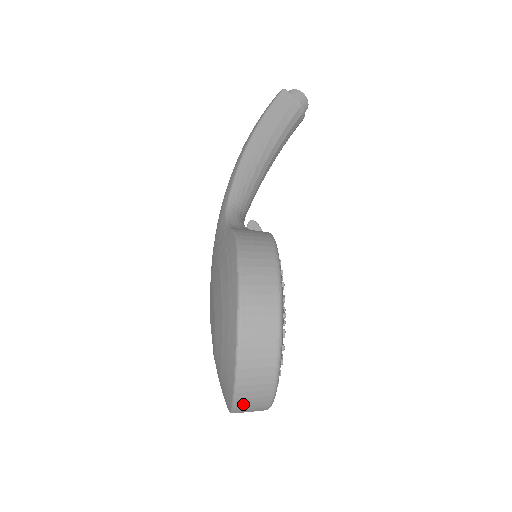
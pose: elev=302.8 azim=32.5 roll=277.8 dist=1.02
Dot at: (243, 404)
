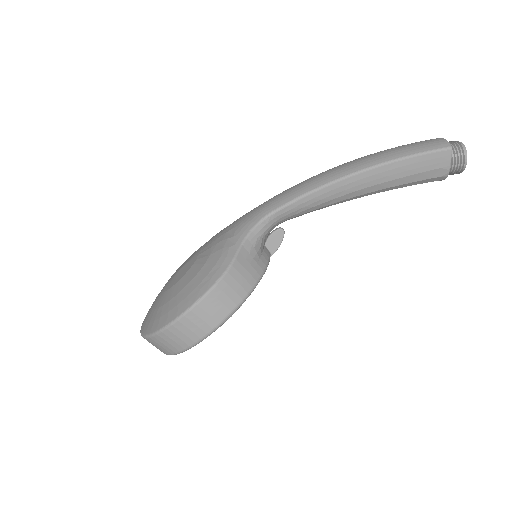
Dot at: occluded
